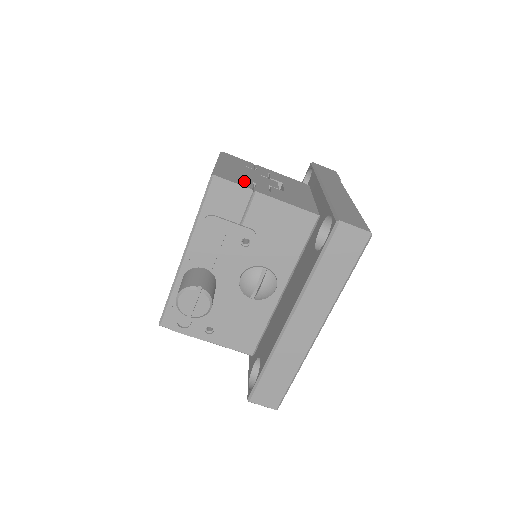
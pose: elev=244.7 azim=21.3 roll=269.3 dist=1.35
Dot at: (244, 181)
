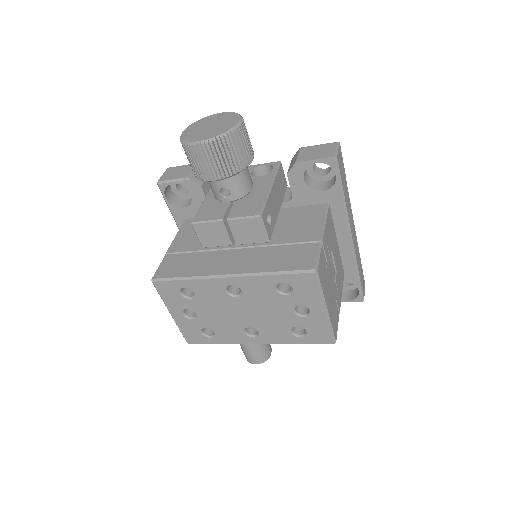
Dot at: (336, 311)
